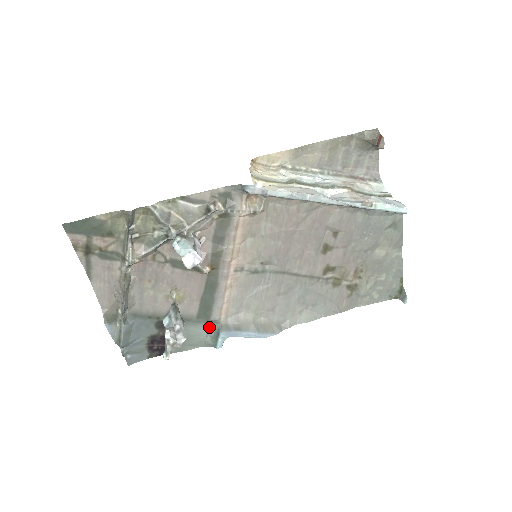
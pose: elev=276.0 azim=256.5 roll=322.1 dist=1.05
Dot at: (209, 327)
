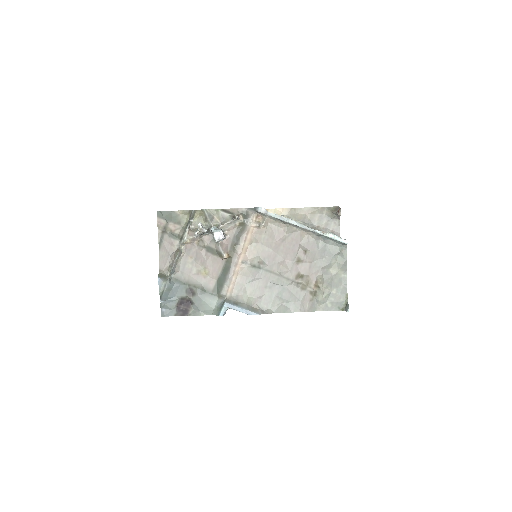
Dot at: (218, 300)
